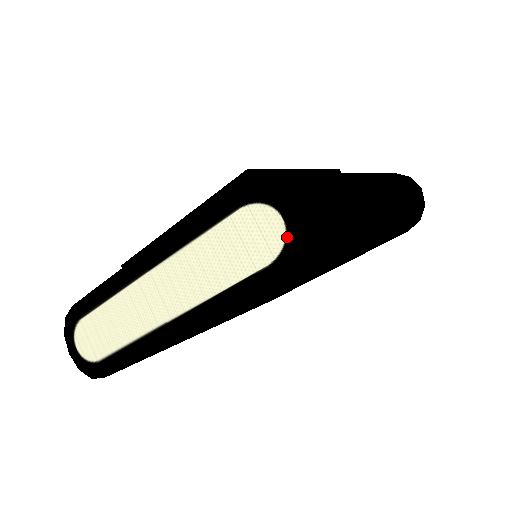
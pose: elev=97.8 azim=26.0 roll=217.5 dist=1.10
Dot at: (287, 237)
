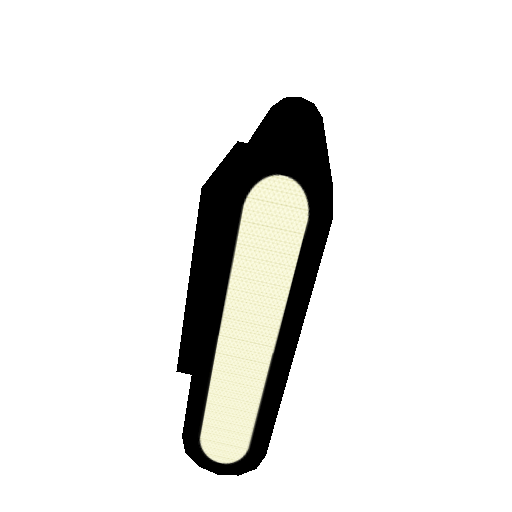
Dot at: (301, 184)
